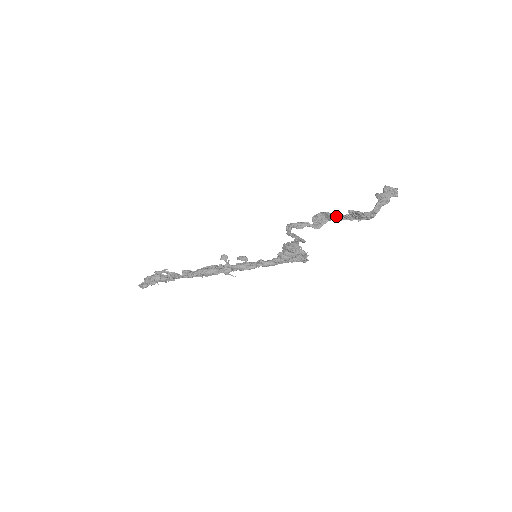
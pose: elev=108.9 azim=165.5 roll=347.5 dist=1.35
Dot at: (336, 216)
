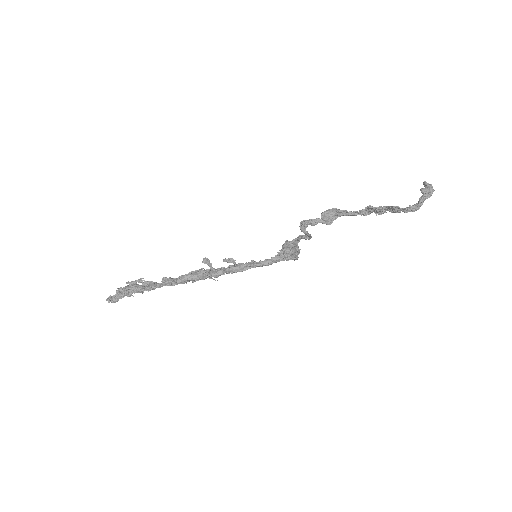
Dot at: (349, 212)
